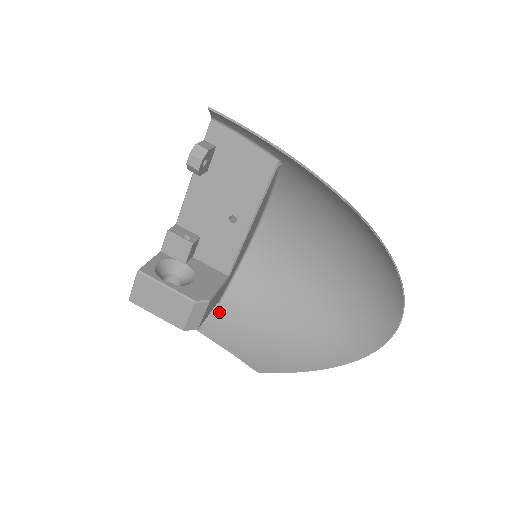
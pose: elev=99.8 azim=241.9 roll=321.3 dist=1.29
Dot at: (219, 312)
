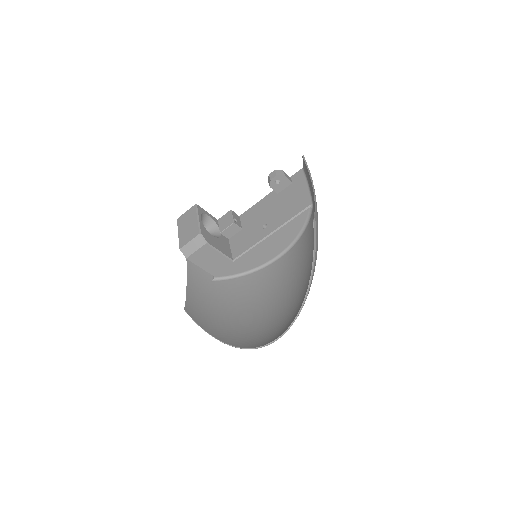
Dot at: (208, 282)
